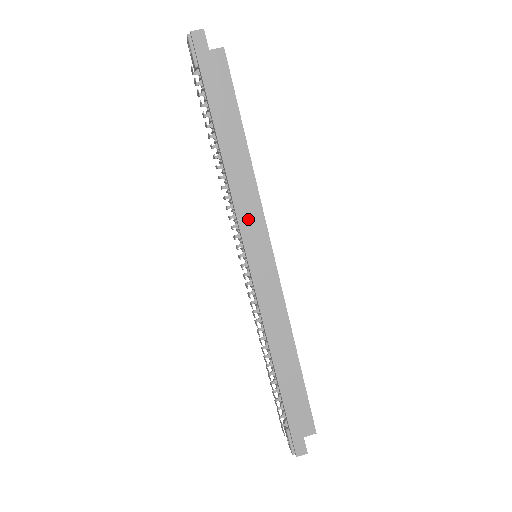
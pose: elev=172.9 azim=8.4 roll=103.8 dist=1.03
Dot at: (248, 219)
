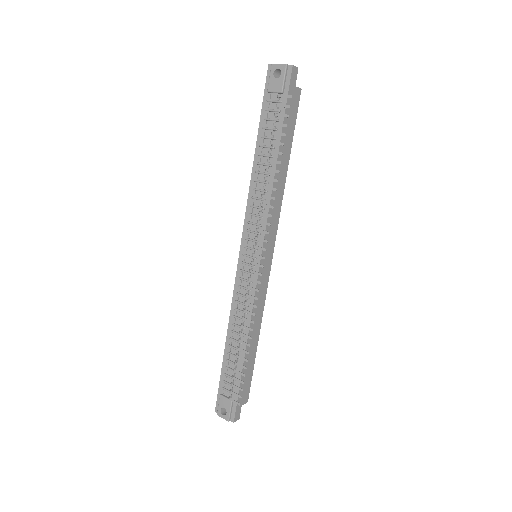
Dot at: (271, 227)
